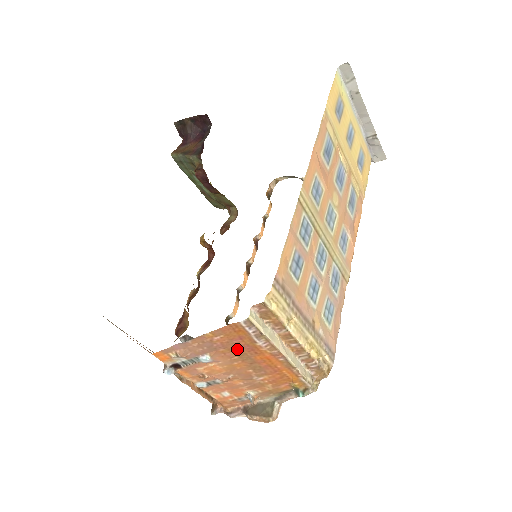
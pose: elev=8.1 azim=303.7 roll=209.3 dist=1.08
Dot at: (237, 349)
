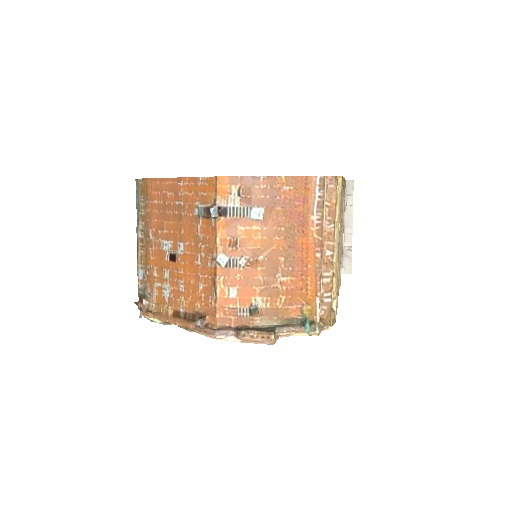
Dot at: (291, 216)
